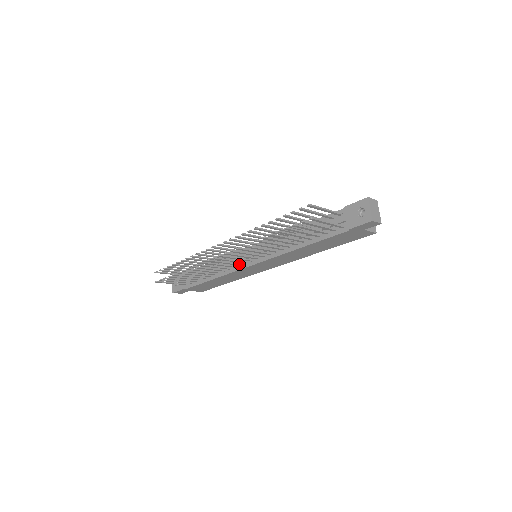
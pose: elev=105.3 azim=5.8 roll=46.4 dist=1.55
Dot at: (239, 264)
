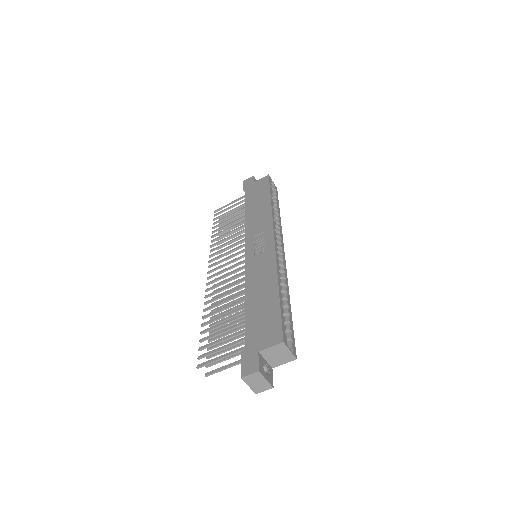
Dot at: occluded
